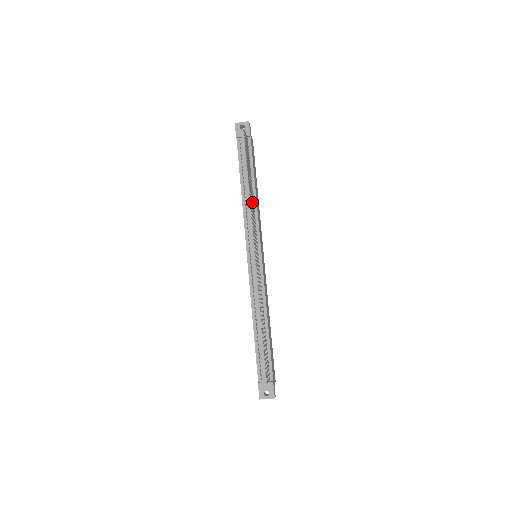
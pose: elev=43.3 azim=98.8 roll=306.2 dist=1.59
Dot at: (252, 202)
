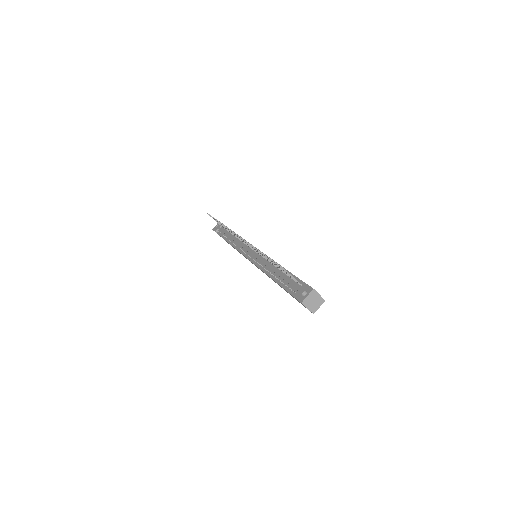
Dot at: (233, 234)
